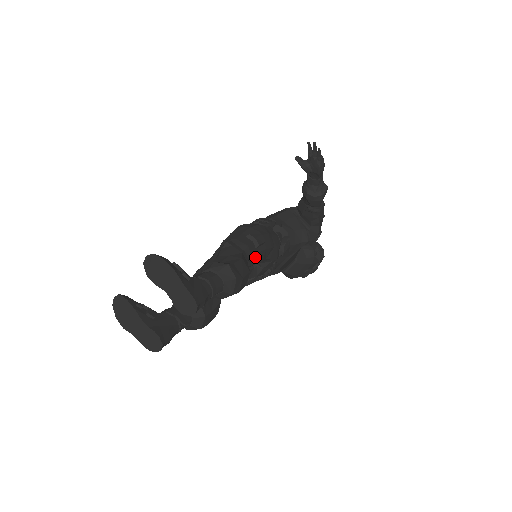
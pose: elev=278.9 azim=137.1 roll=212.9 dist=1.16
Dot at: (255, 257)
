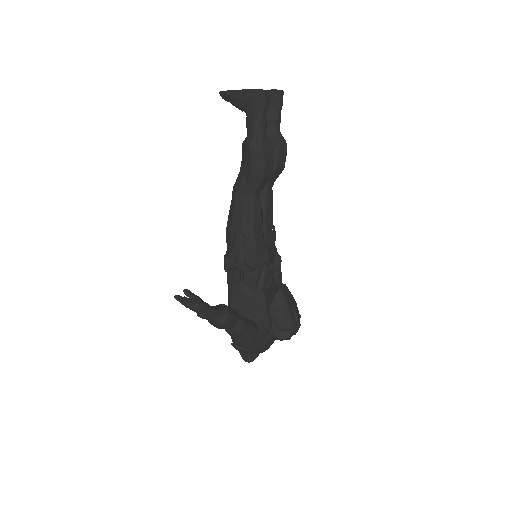
Dot at: occluded
